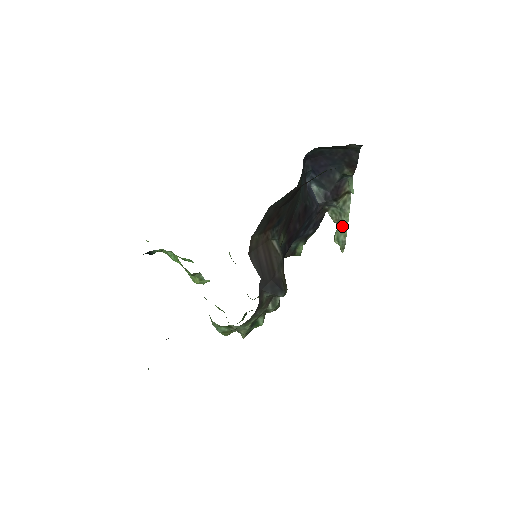
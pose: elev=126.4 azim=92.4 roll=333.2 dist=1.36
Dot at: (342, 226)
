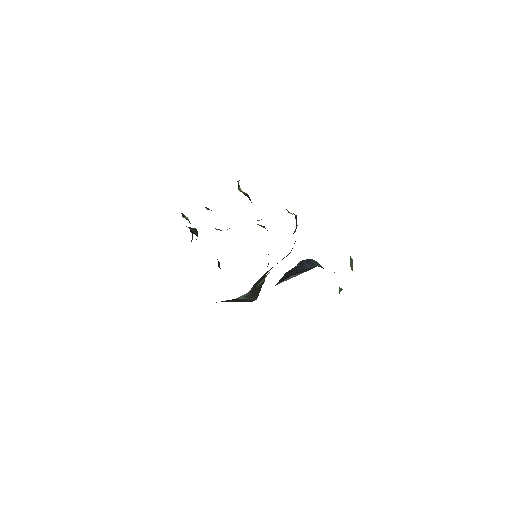
Dot at: occluded
